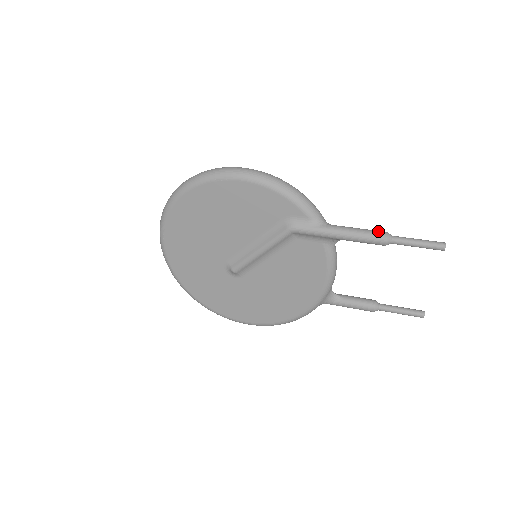
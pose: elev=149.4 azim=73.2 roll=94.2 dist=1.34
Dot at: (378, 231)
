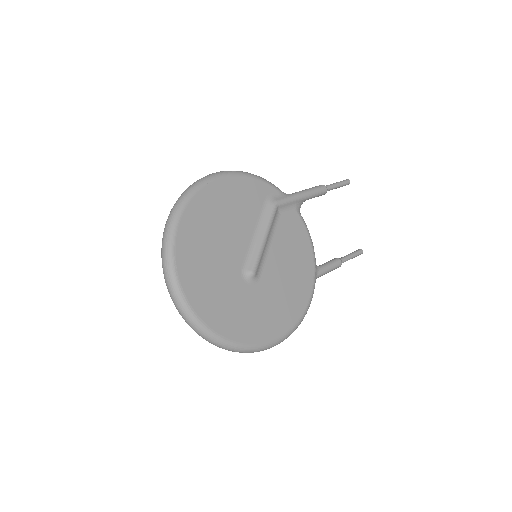
Dot at: (316, 186)
